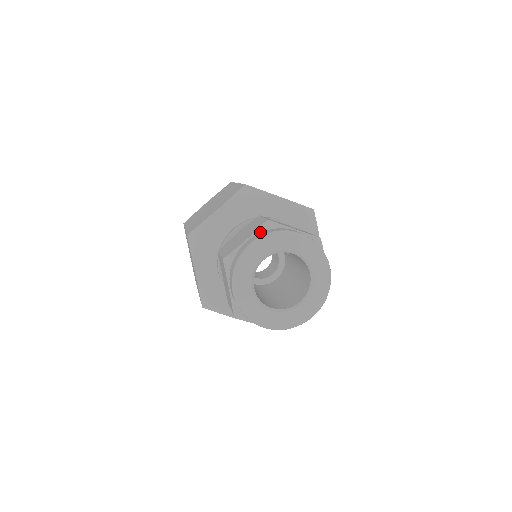
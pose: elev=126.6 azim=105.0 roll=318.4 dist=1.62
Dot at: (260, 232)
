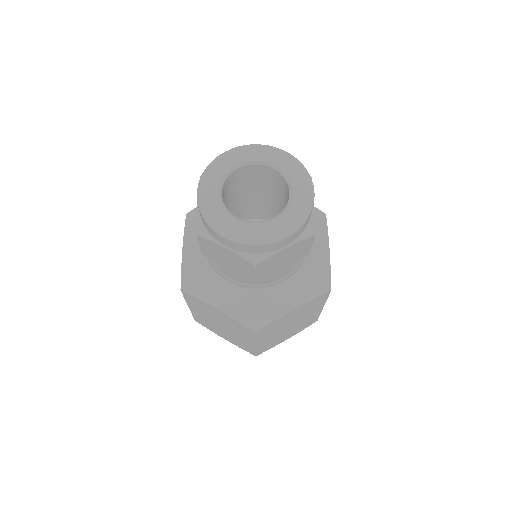
Dot at: occluded
